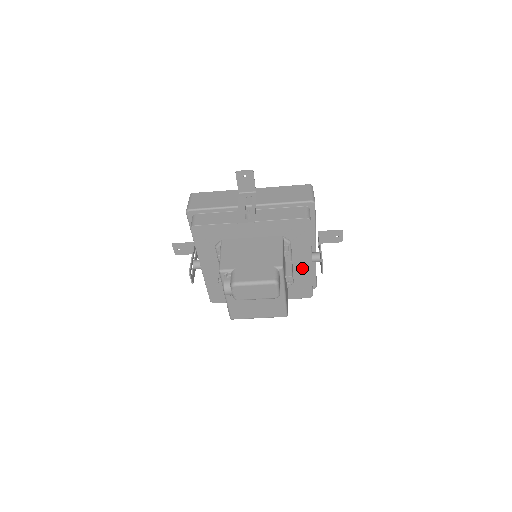
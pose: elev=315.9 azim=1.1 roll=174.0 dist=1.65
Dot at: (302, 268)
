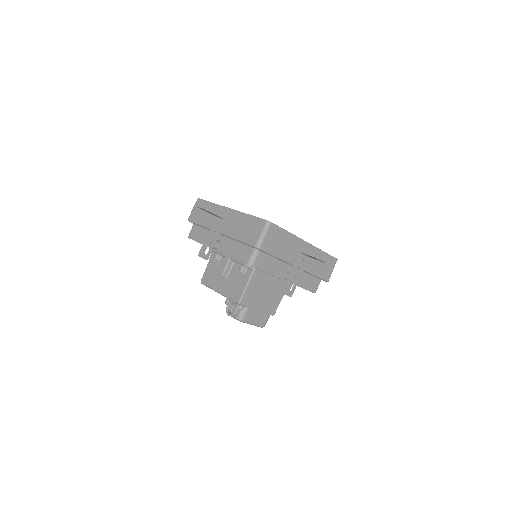
Dot at: occluded
